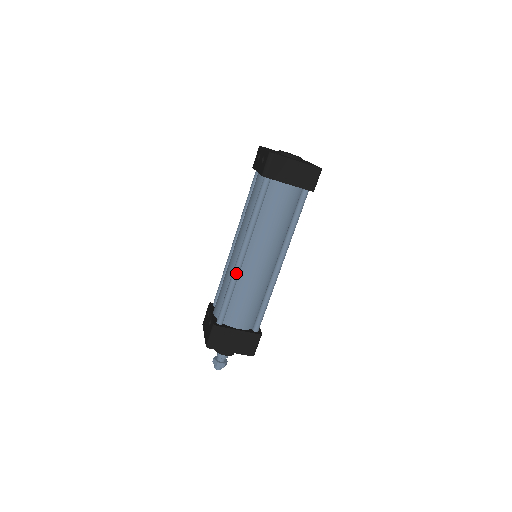
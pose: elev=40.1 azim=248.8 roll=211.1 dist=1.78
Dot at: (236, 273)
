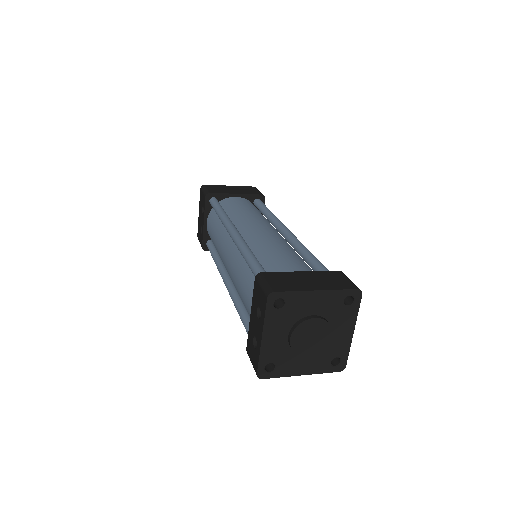
Dot at: occluded
